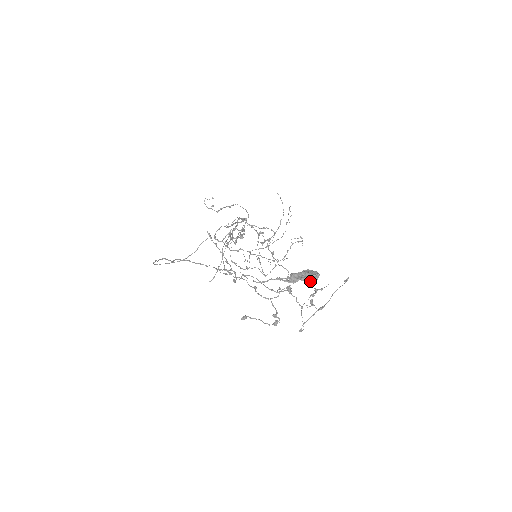
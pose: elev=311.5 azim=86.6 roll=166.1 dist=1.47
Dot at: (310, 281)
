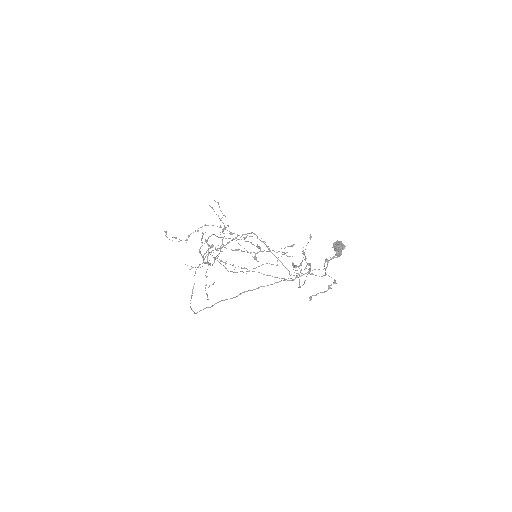
Dot at: (344, 248)
